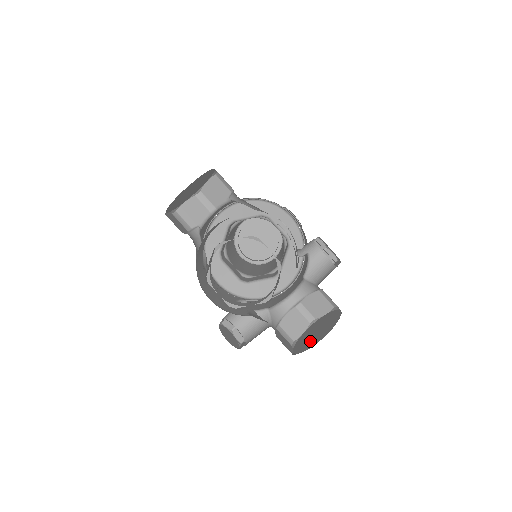
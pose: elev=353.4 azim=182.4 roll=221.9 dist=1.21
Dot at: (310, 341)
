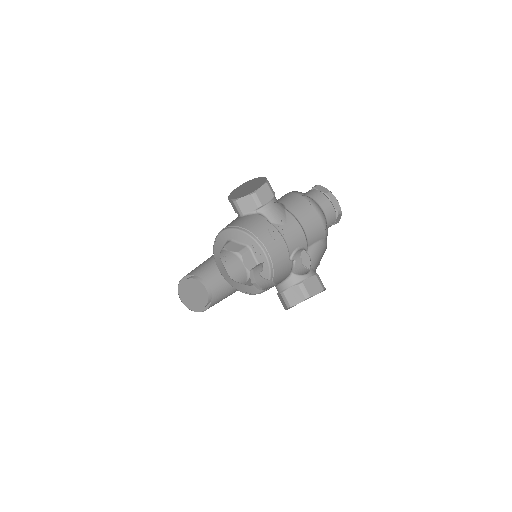
Dot at: occluded
